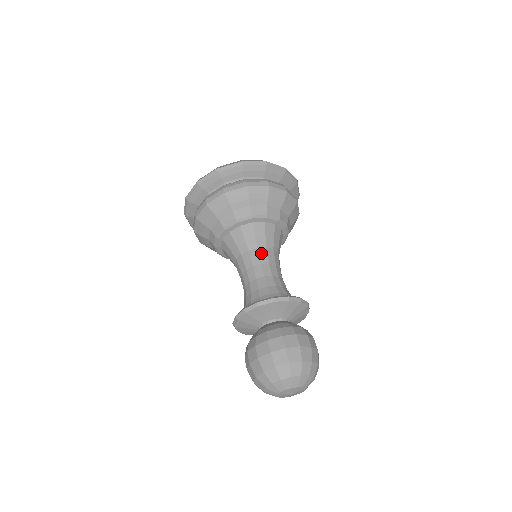
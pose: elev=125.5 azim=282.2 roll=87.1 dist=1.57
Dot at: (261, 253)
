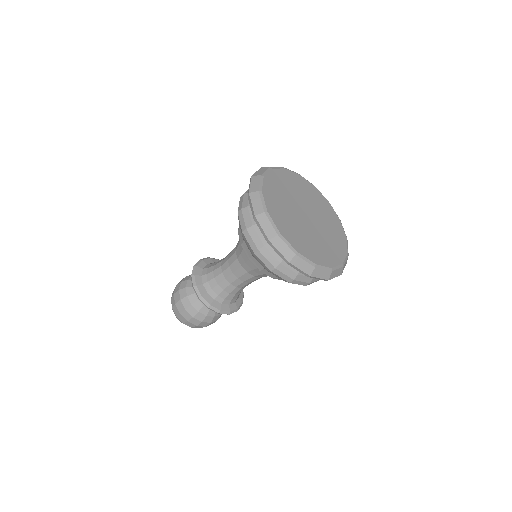
Dot at: (246, 275)
